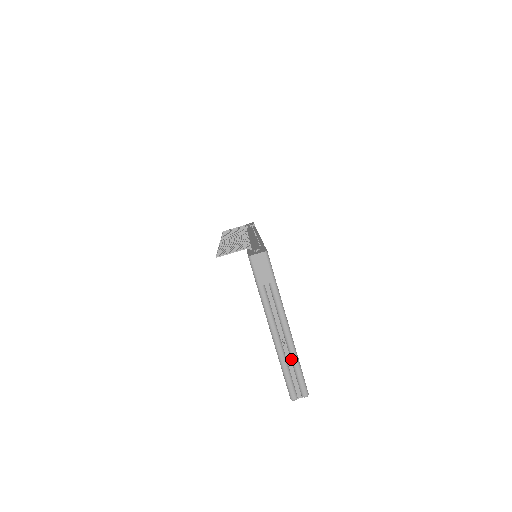
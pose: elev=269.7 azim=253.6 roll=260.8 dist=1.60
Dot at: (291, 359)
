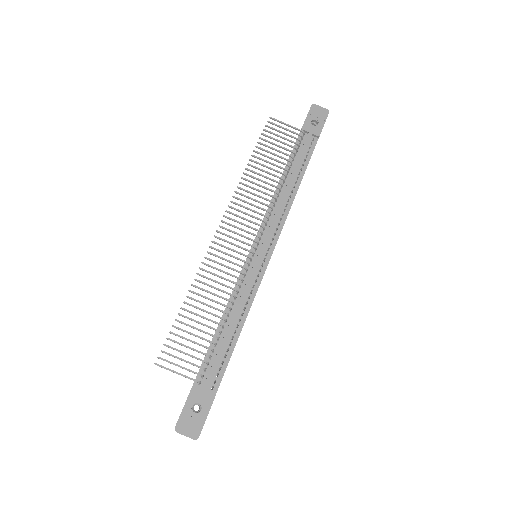
Dot at: occluded
